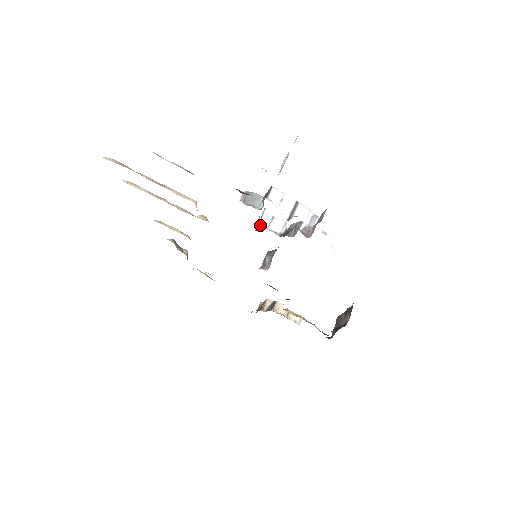
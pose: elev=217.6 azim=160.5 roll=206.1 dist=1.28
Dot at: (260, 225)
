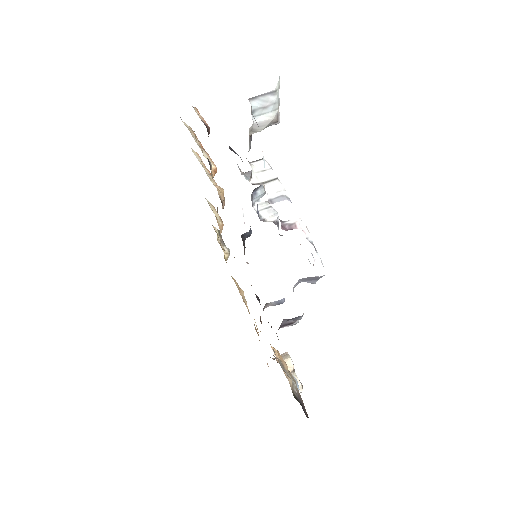
Dot at: (254, 207)
